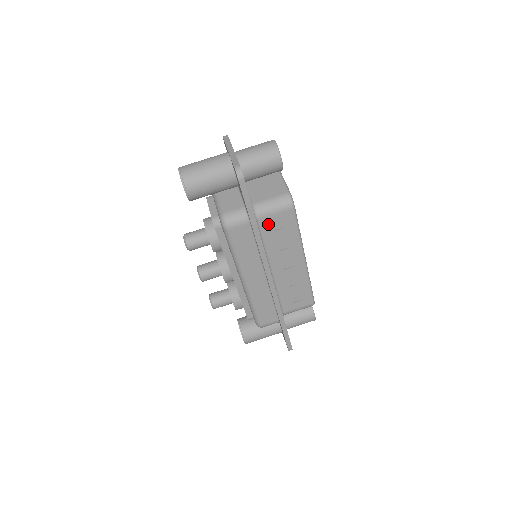
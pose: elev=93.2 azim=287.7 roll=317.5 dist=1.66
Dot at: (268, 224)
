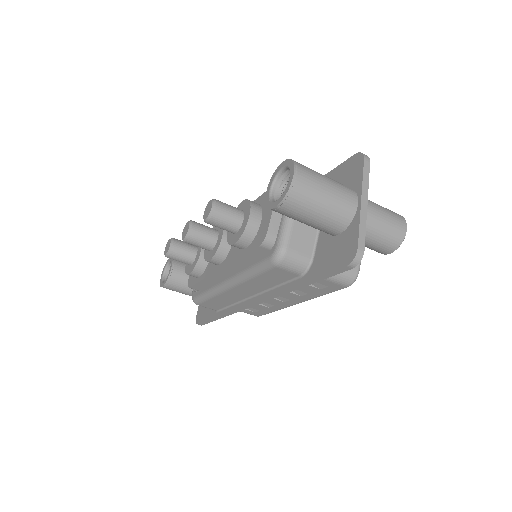
Dot at: occluded
